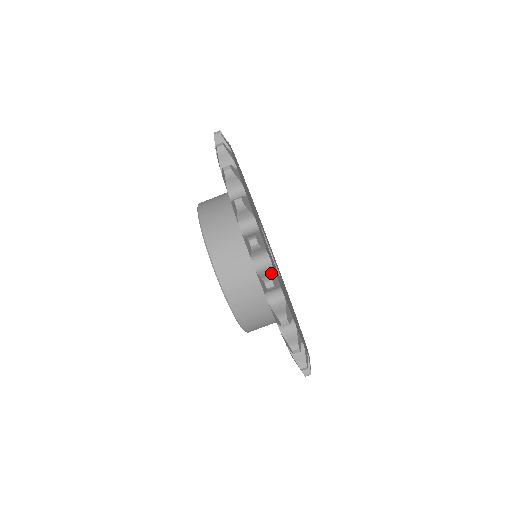
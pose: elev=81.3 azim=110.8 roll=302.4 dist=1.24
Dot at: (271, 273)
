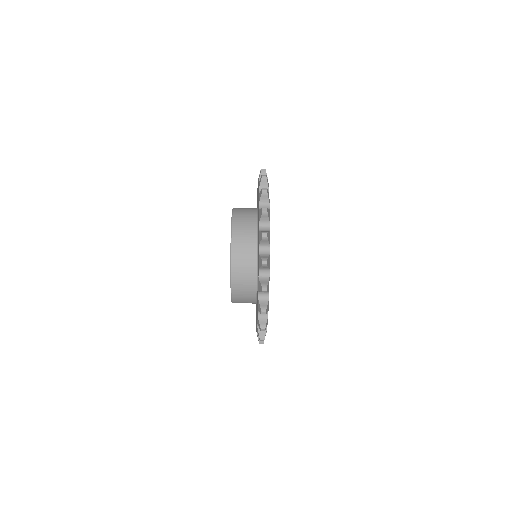
Dot at: (266, 323)
